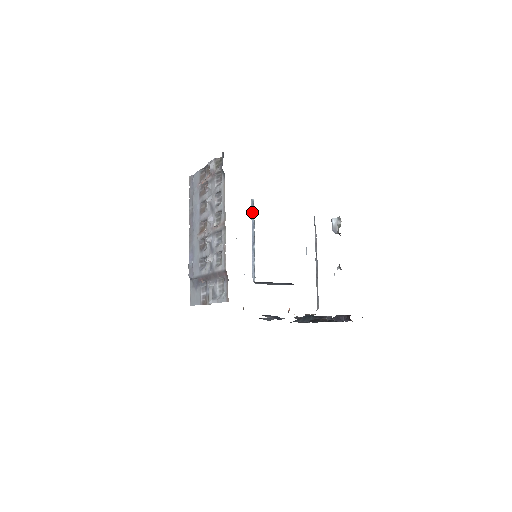
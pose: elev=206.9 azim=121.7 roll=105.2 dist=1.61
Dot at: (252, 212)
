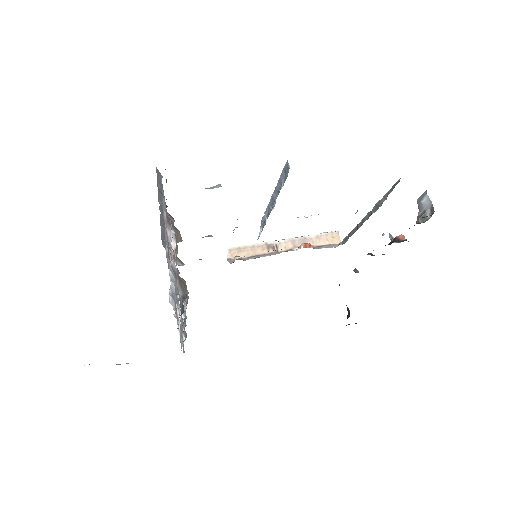
Dot at: (282, 175)
